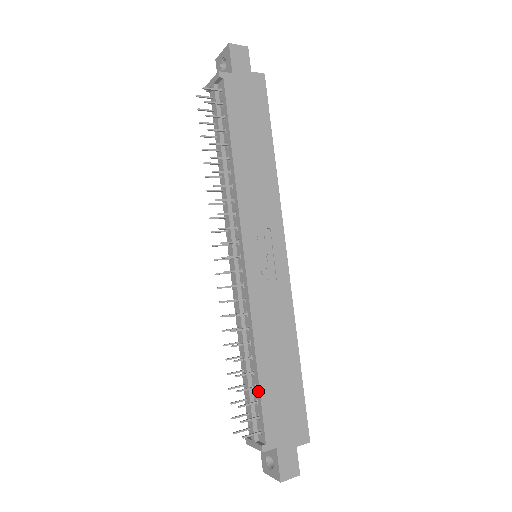
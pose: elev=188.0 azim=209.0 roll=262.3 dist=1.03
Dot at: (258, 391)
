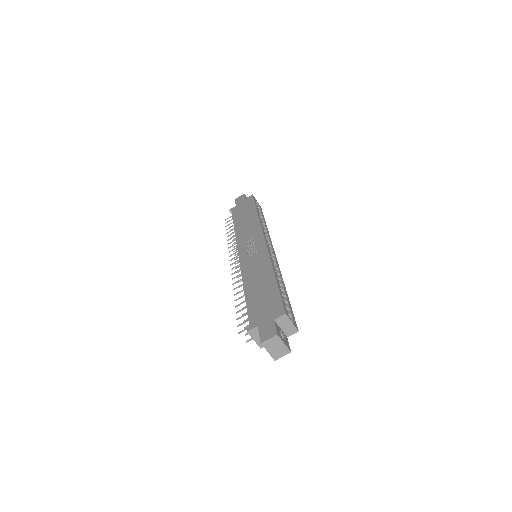
Dot at: (247, 305)
